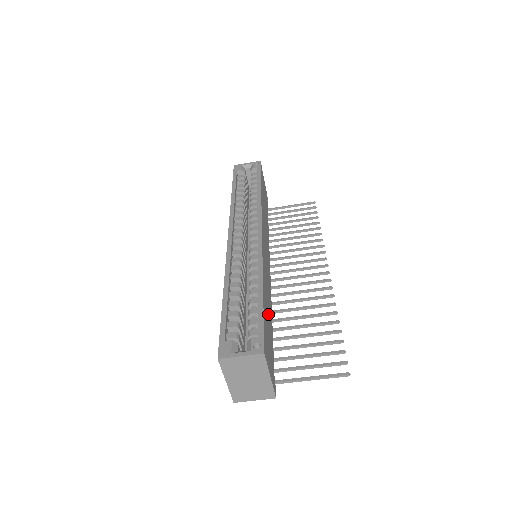
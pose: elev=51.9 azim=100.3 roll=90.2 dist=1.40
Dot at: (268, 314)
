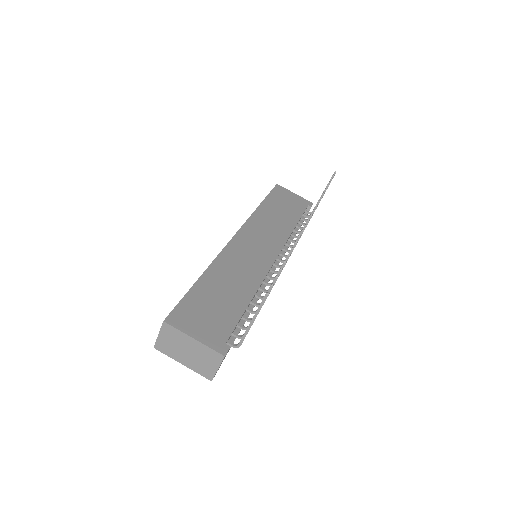
Dot at: (225, 293)
